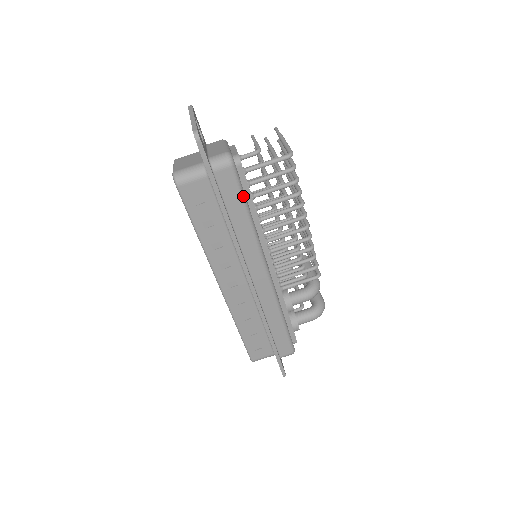
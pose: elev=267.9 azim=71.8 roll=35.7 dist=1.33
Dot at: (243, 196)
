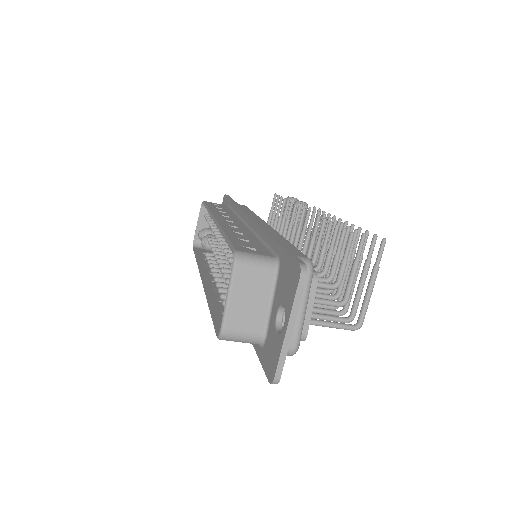
Dot at: occluded
